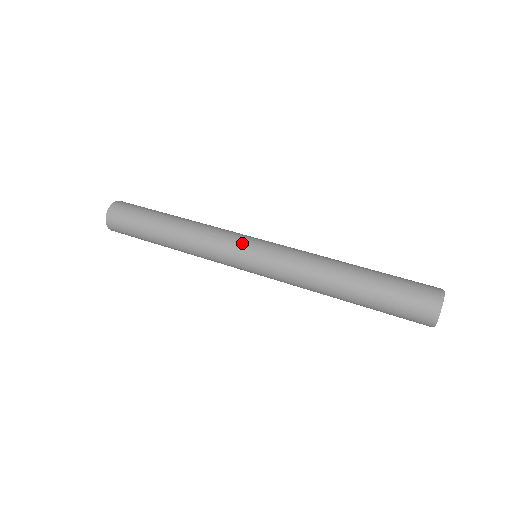
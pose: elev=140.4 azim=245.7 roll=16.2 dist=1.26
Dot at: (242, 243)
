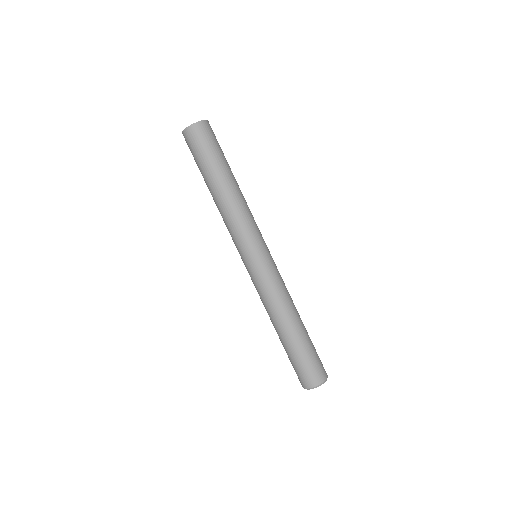
Dot at: (239, 253)
